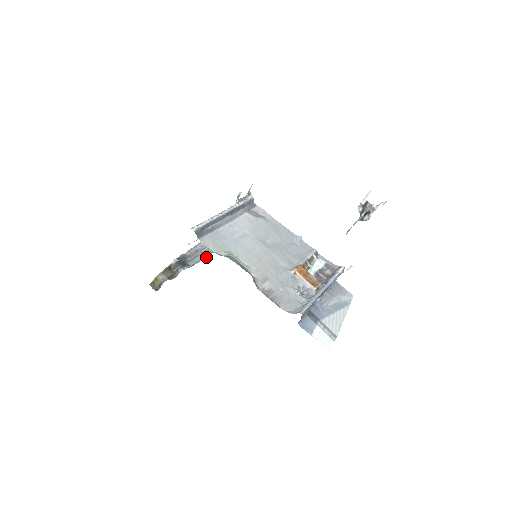
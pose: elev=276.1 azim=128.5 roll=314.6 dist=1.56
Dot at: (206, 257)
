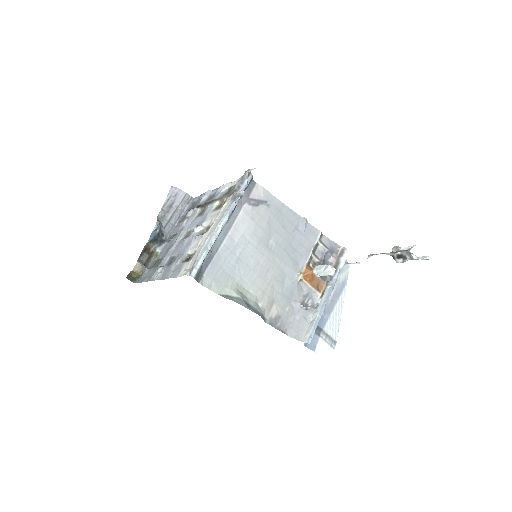
Dot at: (183, 213)
